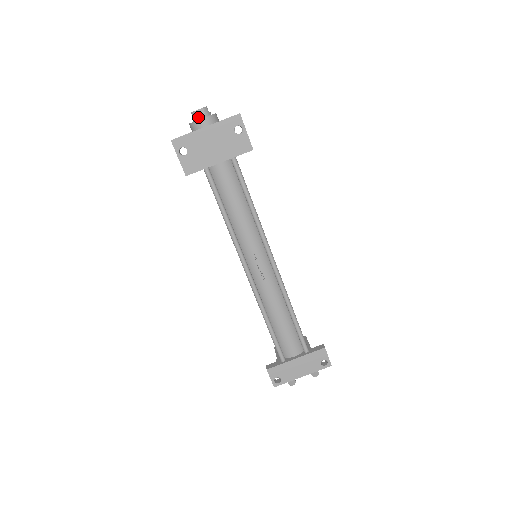
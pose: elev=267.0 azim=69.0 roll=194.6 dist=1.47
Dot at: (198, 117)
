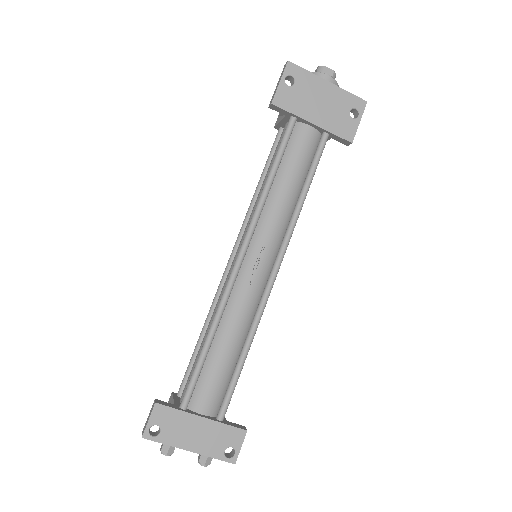
Dot at: (324, 73)
